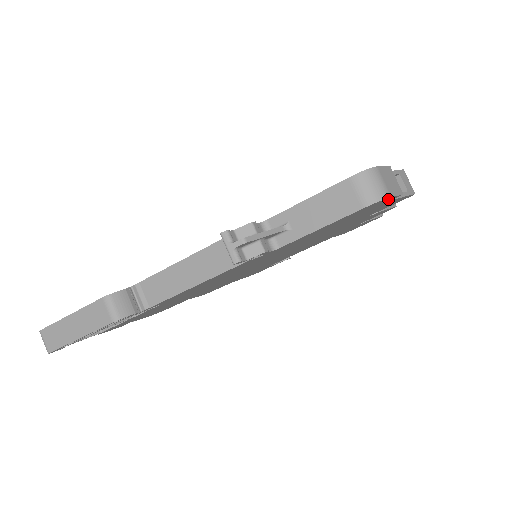
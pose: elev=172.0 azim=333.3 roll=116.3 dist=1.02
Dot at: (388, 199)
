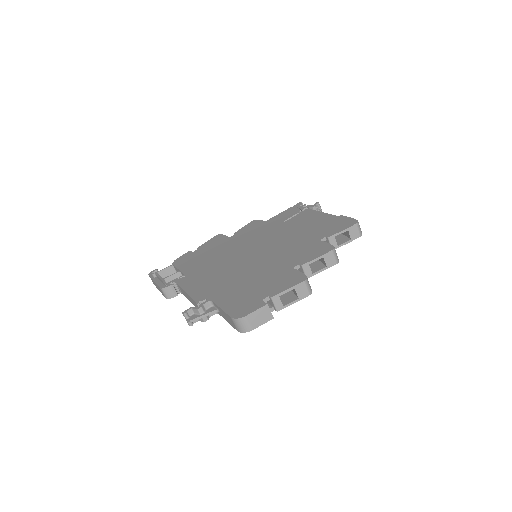
Dot at: (258, 324)
